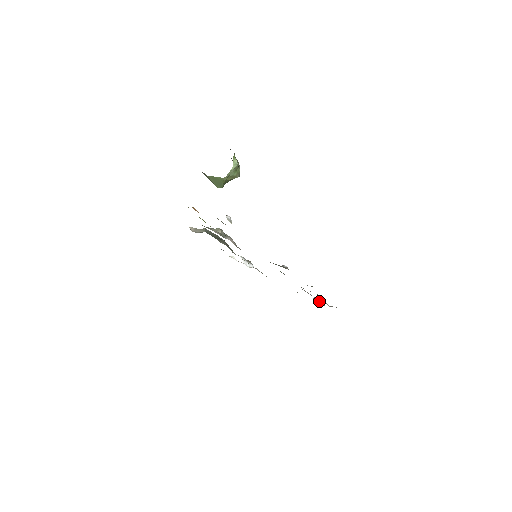
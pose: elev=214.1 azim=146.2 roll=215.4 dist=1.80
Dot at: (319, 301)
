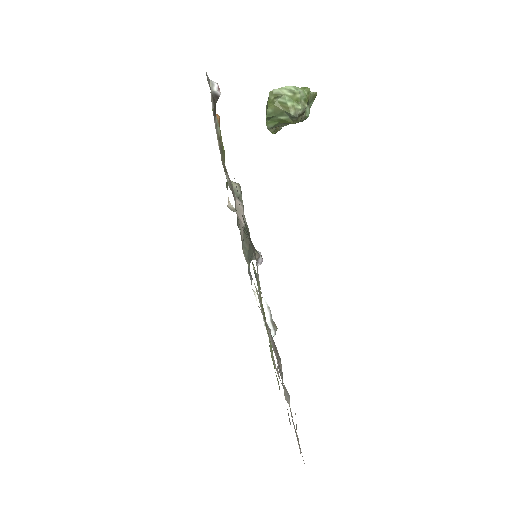
Dot at: occluded
